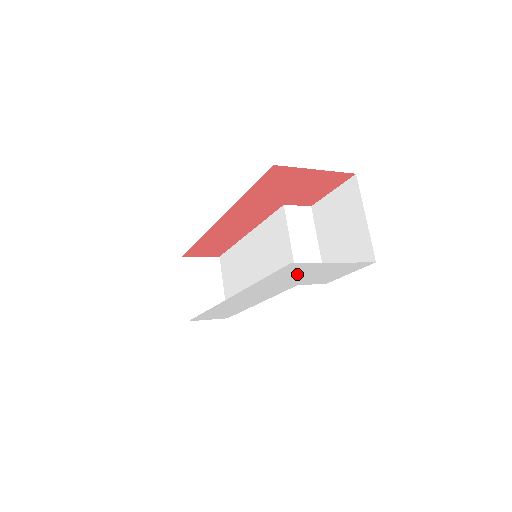
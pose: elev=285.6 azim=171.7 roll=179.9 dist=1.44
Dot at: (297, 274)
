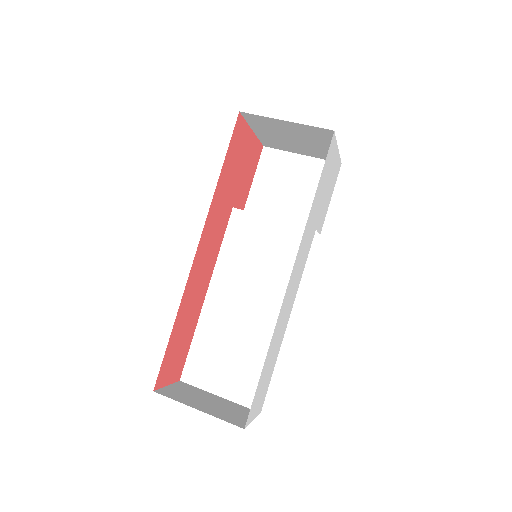
Dot at: (325, 180)
